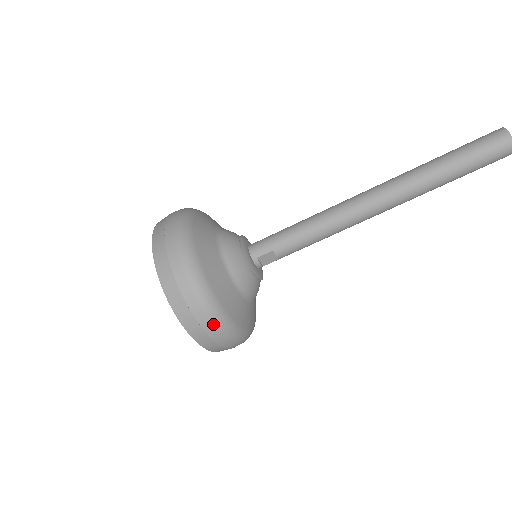
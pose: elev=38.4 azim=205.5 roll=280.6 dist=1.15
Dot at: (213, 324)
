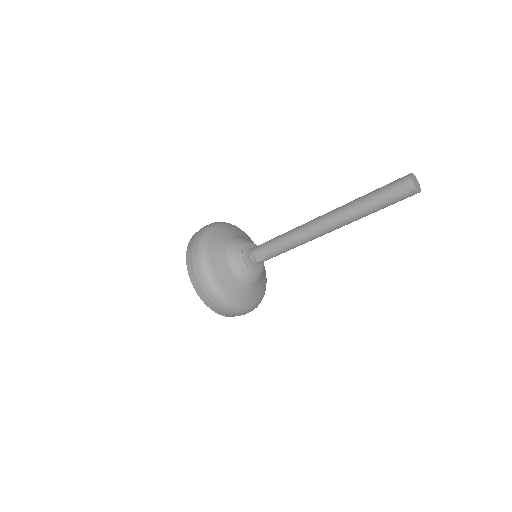
Dot at: (203, 277)
